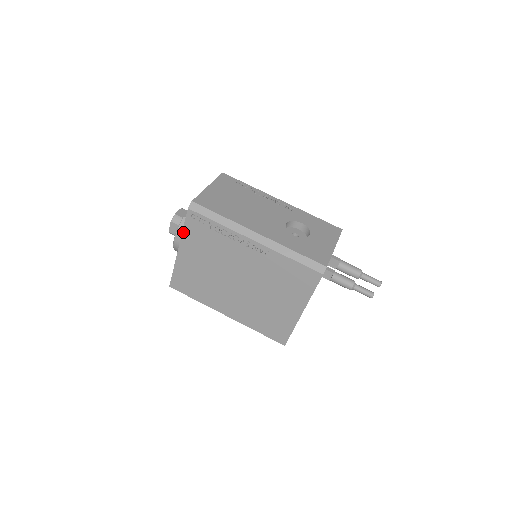
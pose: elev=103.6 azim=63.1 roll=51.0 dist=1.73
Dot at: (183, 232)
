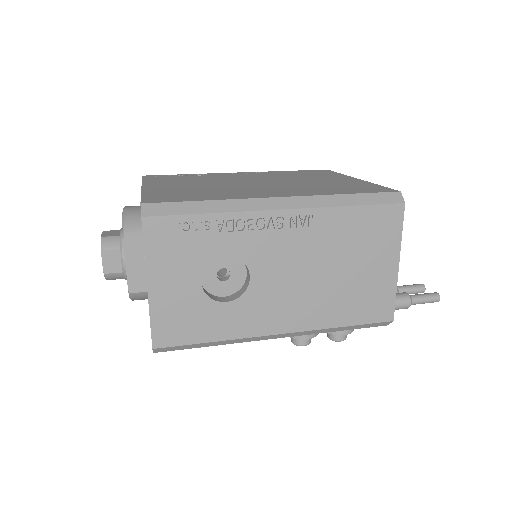
Dot at: (143, 181)
